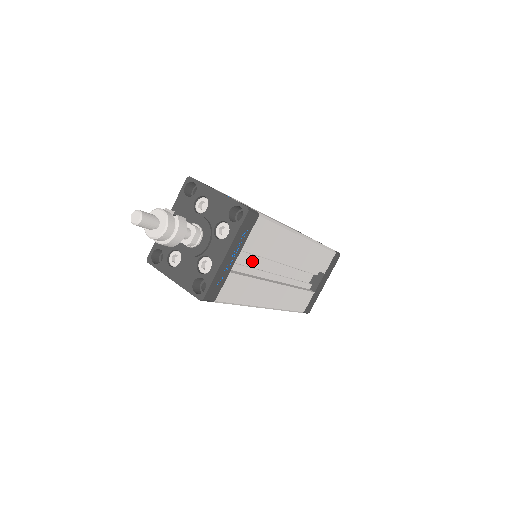
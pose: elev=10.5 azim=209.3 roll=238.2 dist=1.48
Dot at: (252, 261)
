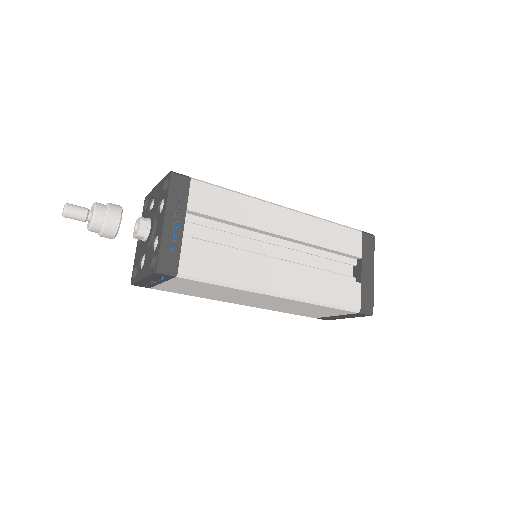
Dot at: (227, 242)
